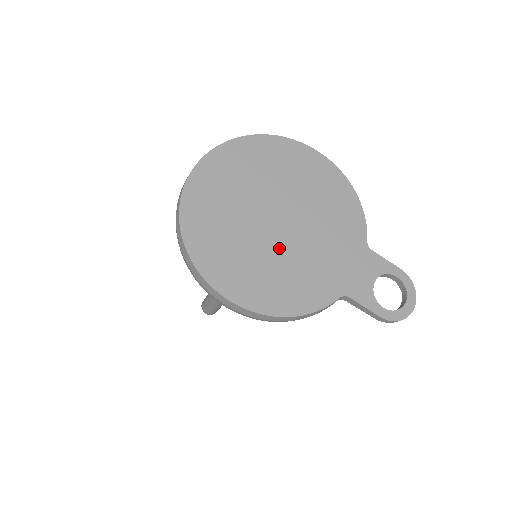
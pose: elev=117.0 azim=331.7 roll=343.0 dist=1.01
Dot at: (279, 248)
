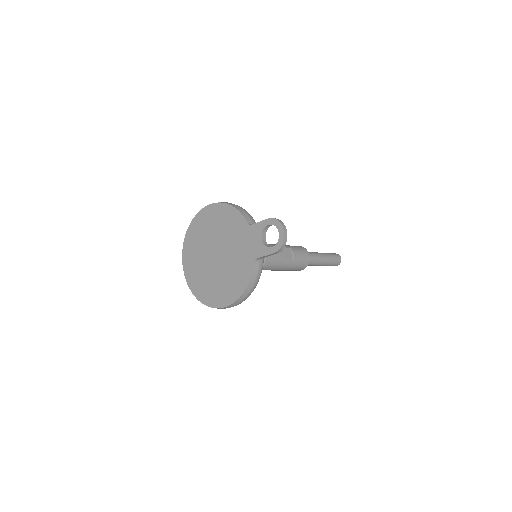
Dot at: (223, 267)
